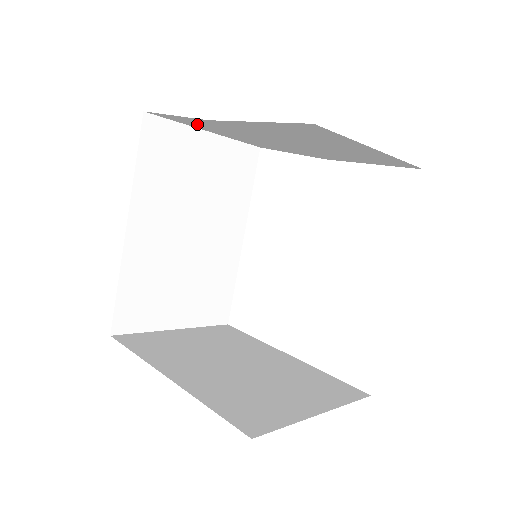
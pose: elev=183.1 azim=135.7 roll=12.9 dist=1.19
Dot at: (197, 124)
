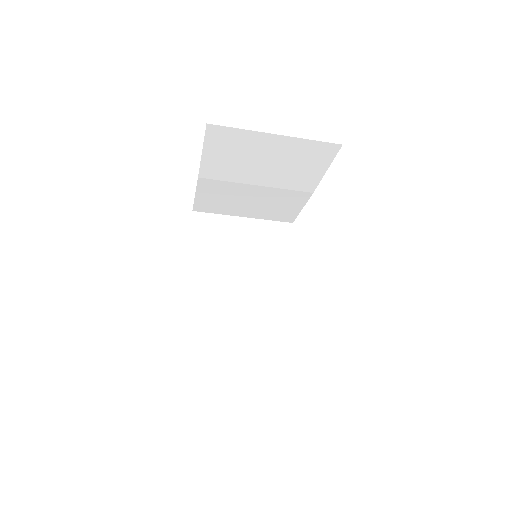
Dot at: (218, 202)
